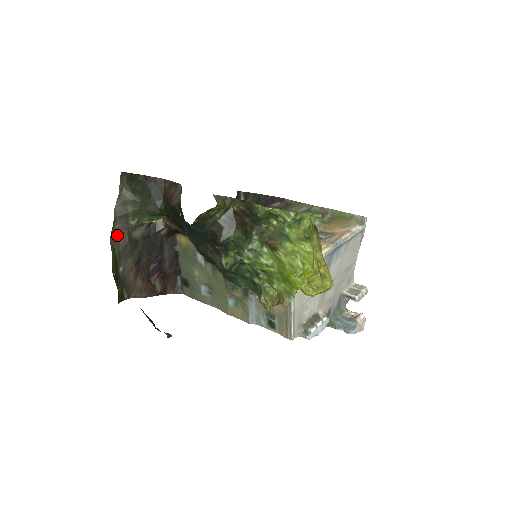
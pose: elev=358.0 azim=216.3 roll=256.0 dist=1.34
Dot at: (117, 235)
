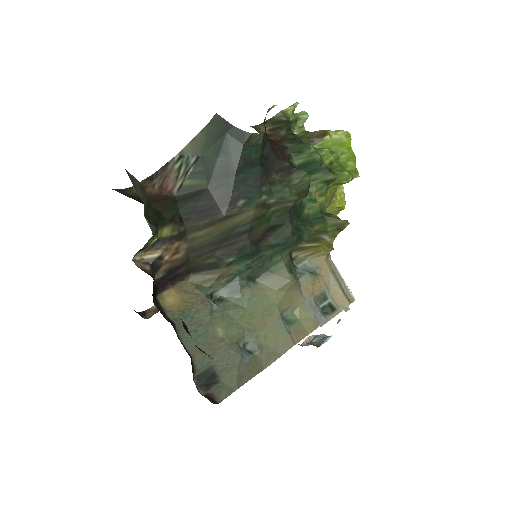
Dot at: occluded
